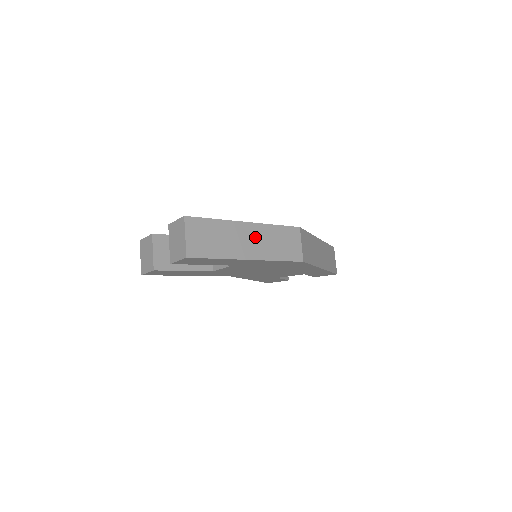
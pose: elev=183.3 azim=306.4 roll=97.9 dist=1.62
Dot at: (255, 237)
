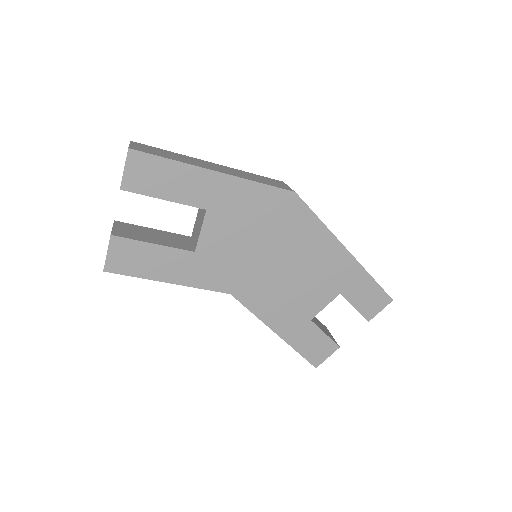
Dot at: (222, 168)
